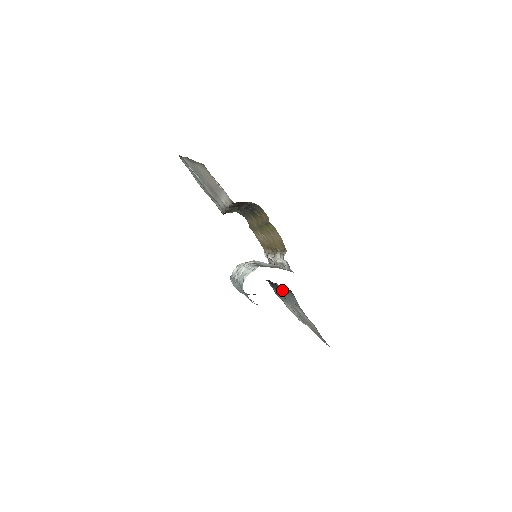
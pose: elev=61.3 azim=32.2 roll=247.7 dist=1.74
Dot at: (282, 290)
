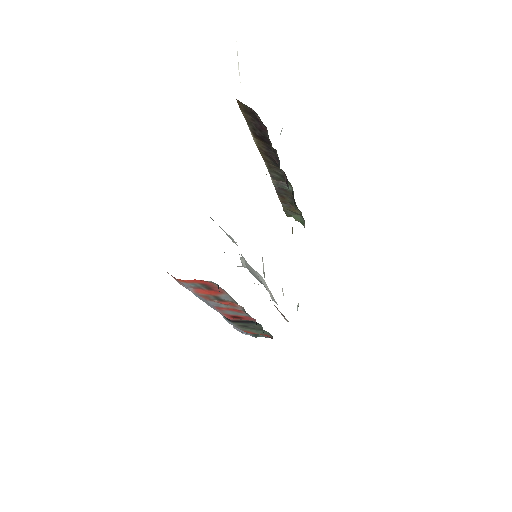
Dot at: occluded
